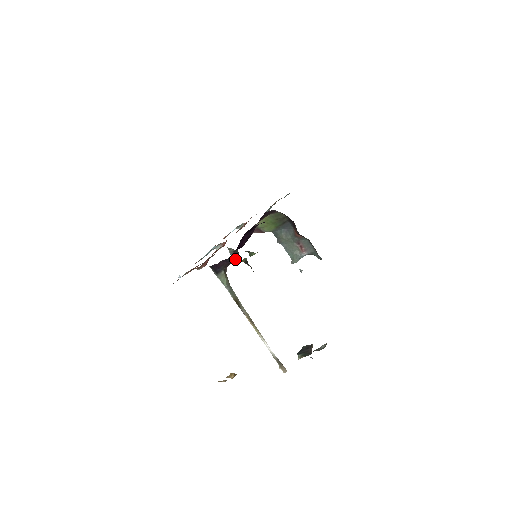
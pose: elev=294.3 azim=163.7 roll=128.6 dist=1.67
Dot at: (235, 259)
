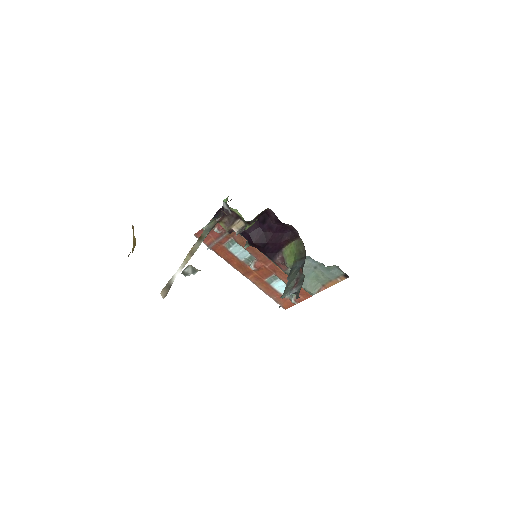
Dot at: (230, 212)
